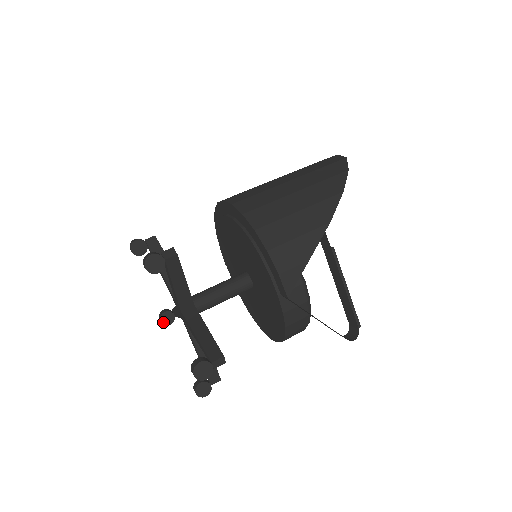
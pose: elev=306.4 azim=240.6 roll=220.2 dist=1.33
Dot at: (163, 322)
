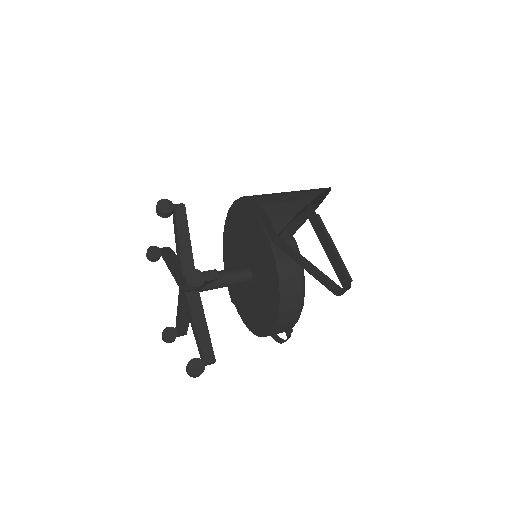
Dot at: (165, 336)
